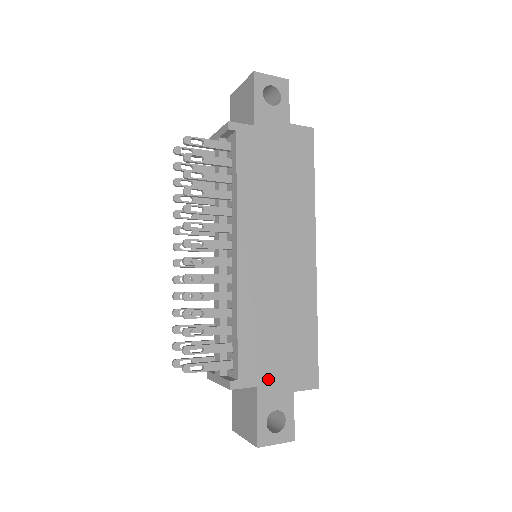
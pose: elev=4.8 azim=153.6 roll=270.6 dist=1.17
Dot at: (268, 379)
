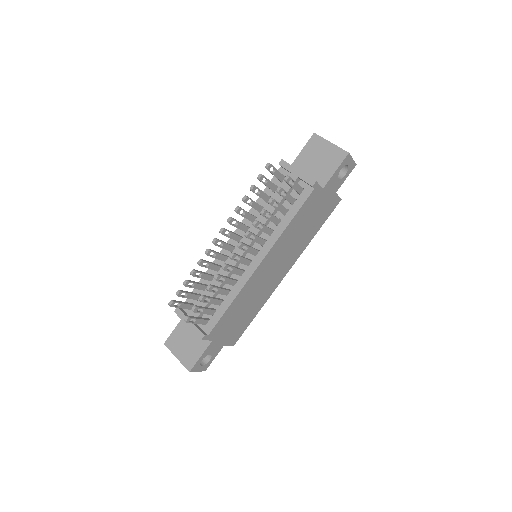
Dot at: (219, 337)
